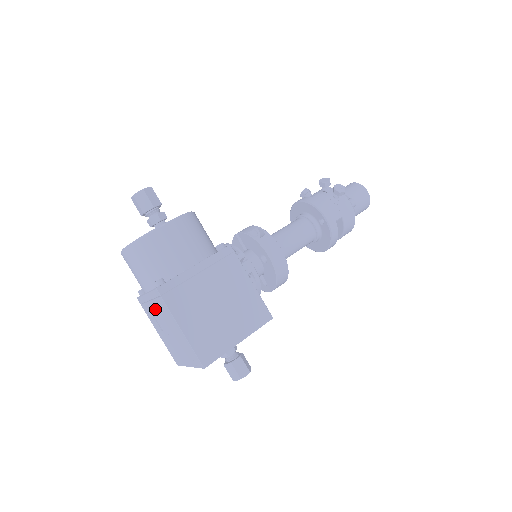
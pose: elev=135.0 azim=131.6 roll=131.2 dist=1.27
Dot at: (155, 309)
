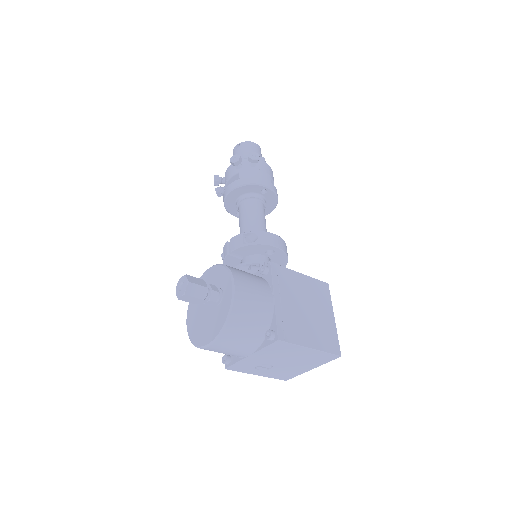
Dot at: (265, 358)
